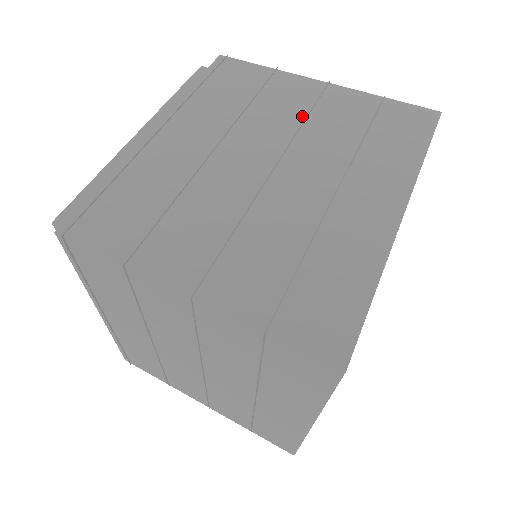
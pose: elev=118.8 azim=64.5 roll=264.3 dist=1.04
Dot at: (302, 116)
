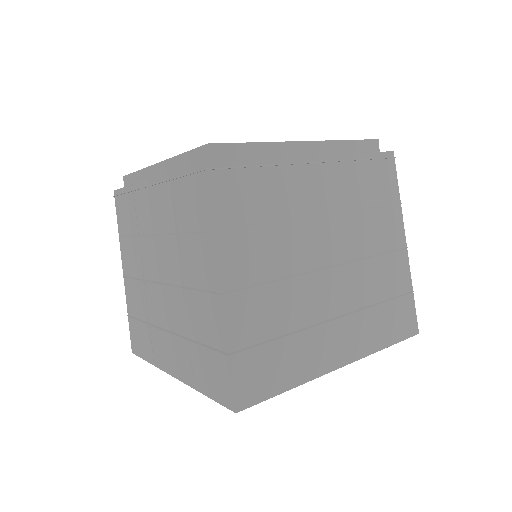
Dot at: (375, 252)
